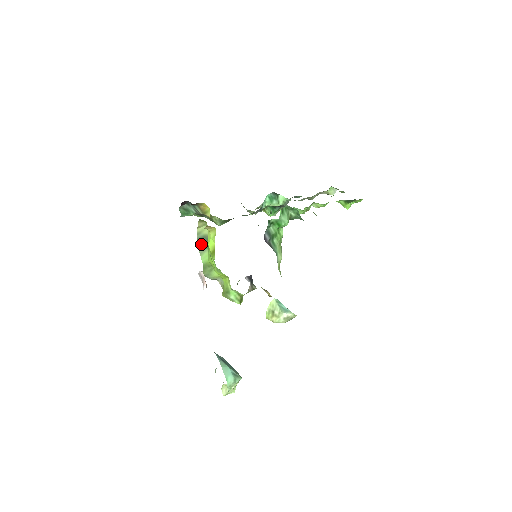
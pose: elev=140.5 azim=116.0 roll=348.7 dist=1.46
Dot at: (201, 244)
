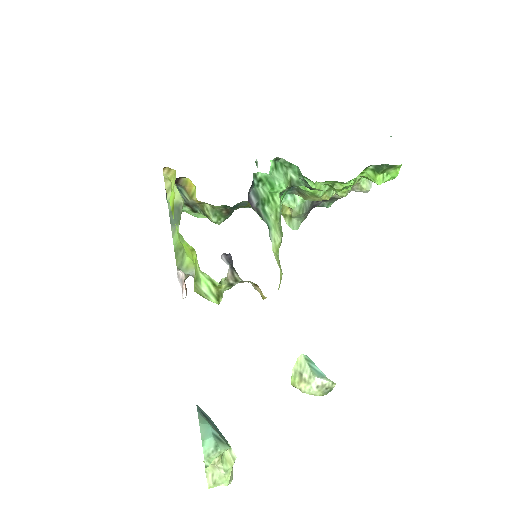
Dot at: (173, 219)
